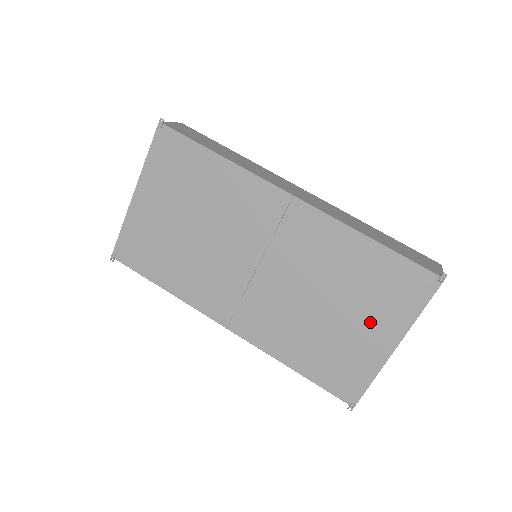
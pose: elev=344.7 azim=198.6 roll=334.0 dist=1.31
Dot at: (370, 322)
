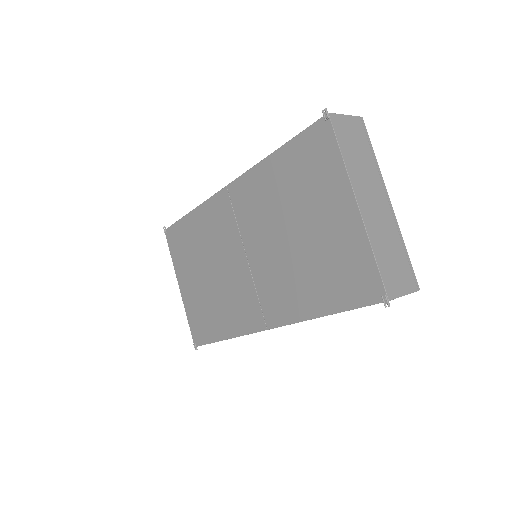
Dot at: (324, 208)
